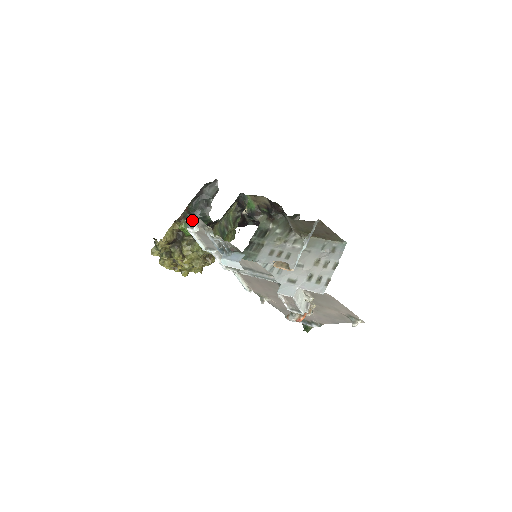
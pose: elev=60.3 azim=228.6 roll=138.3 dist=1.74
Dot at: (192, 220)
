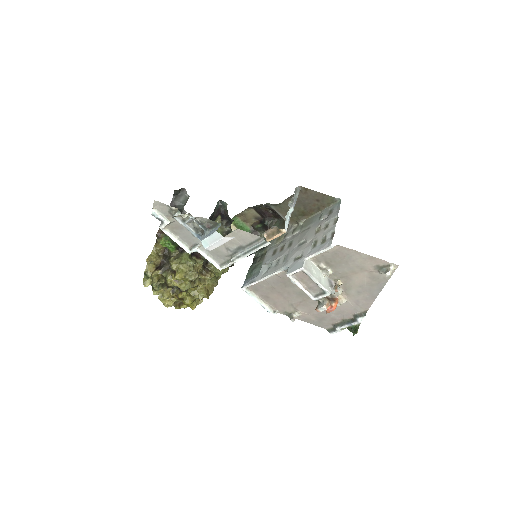
Dot at: (158, 211)
